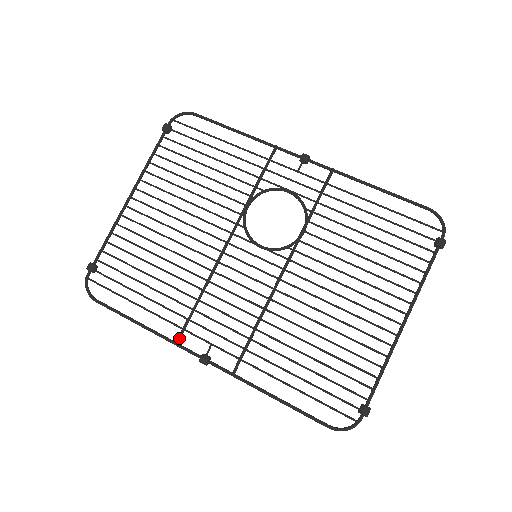
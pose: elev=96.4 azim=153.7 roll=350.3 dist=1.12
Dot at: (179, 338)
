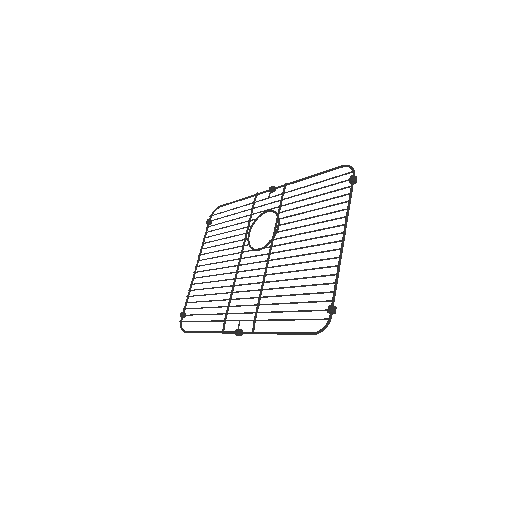
Dot at: (223, 327)
